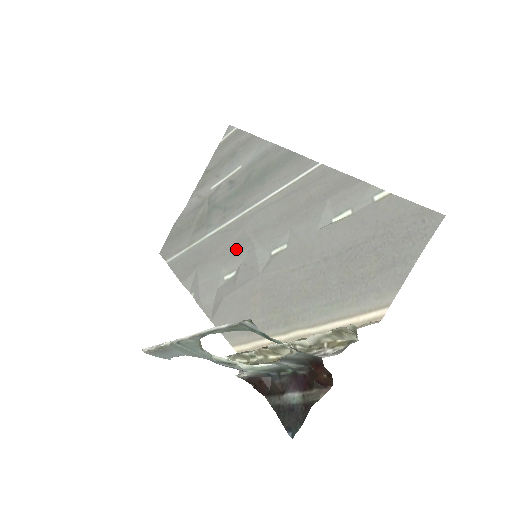
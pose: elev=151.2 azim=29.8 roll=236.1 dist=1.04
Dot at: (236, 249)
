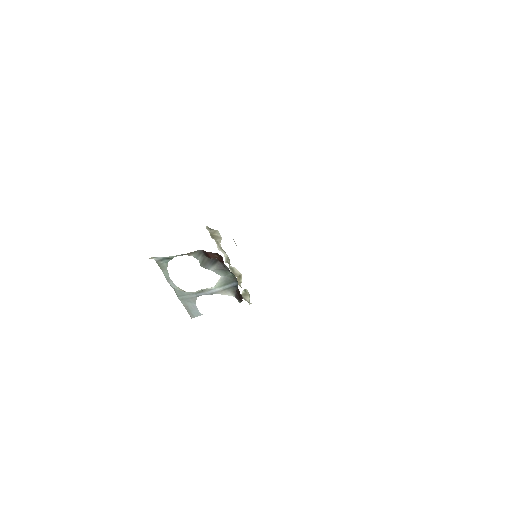
Dot at: occluded
